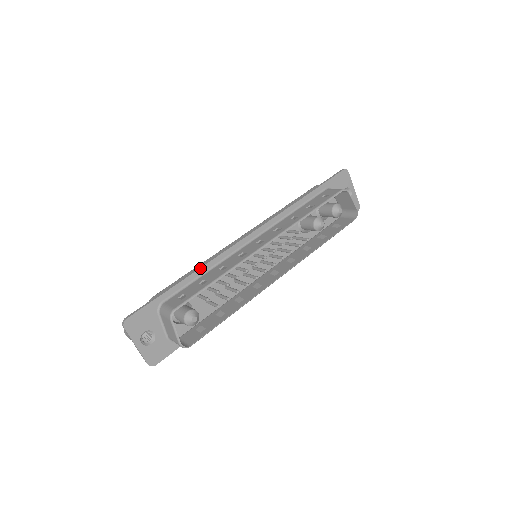
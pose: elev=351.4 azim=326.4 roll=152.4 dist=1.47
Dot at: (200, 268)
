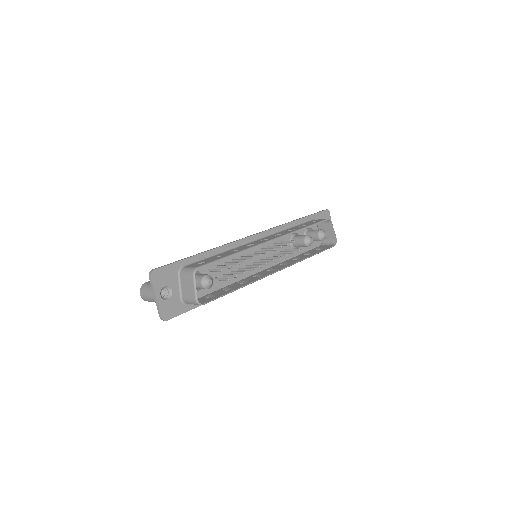
Dot at: (216, 248)
